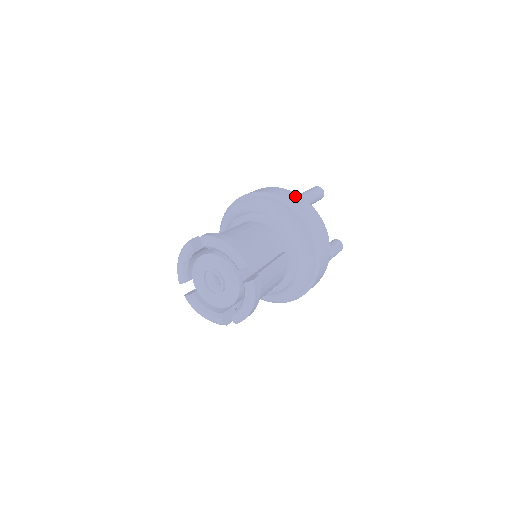
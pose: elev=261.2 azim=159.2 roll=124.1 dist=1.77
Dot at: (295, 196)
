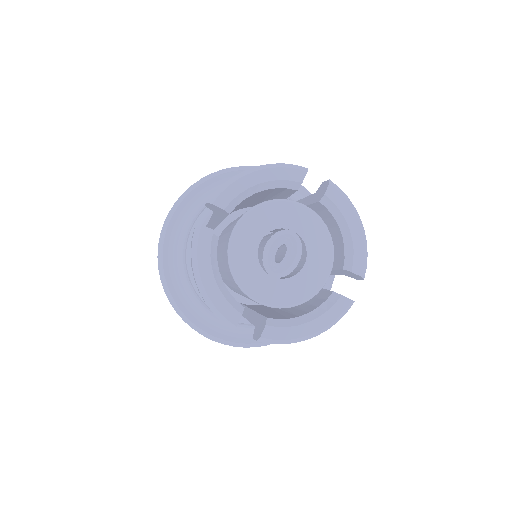
Dot at: occluded
